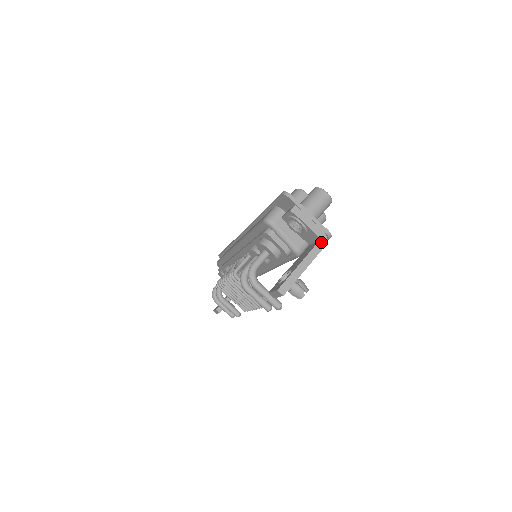
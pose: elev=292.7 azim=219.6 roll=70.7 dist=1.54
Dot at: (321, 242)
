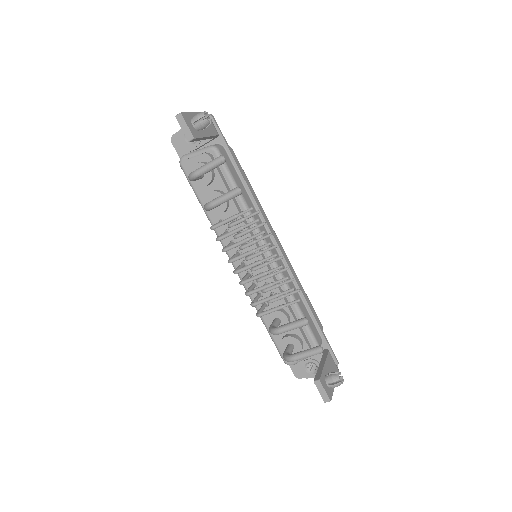
Dot at: occluded
